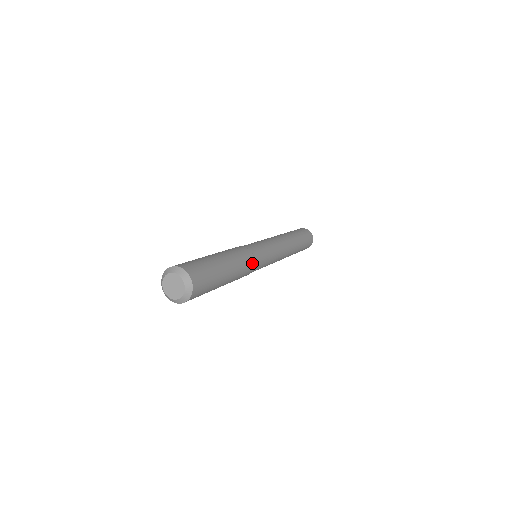
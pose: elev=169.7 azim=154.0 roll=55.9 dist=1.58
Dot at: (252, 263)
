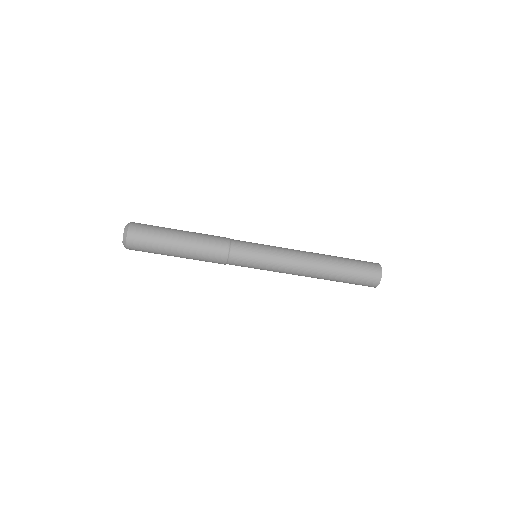
Dot at: occluded
